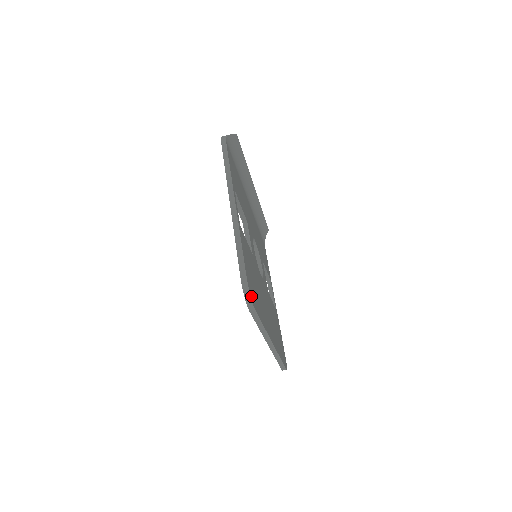
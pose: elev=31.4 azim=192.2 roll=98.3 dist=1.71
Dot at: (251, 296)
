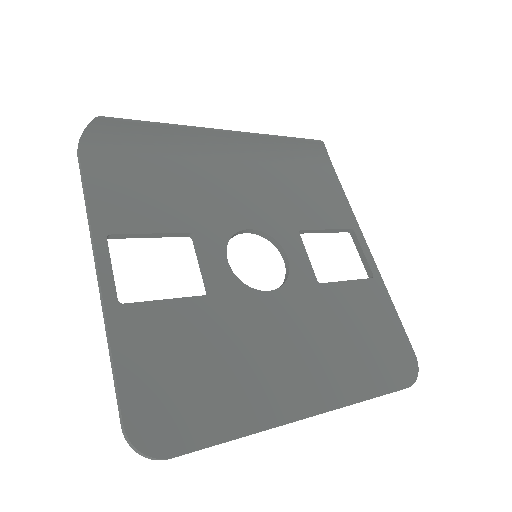
Dot at: (148, 445)
